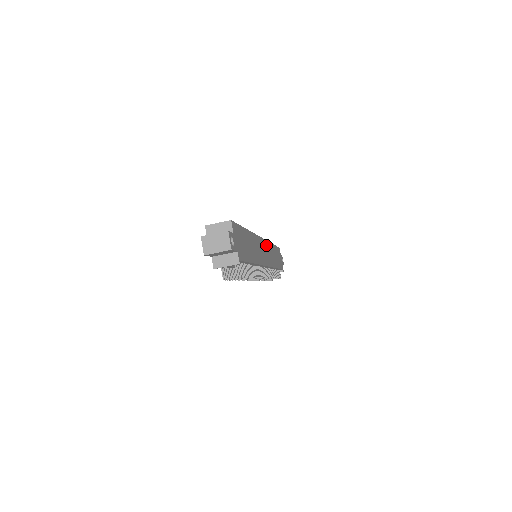
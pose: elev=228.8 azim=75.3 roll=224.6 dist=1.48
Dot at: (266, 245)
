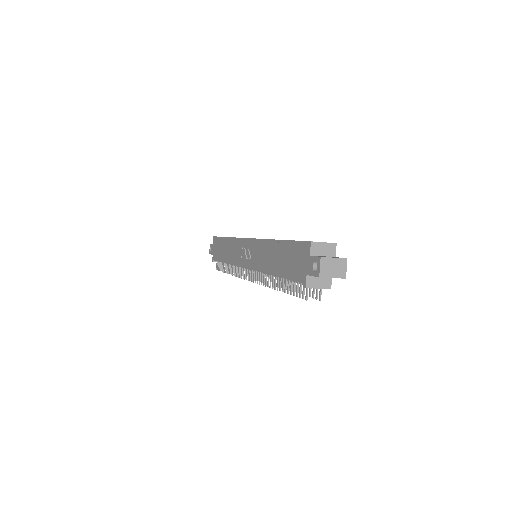
Dot at: occluded
